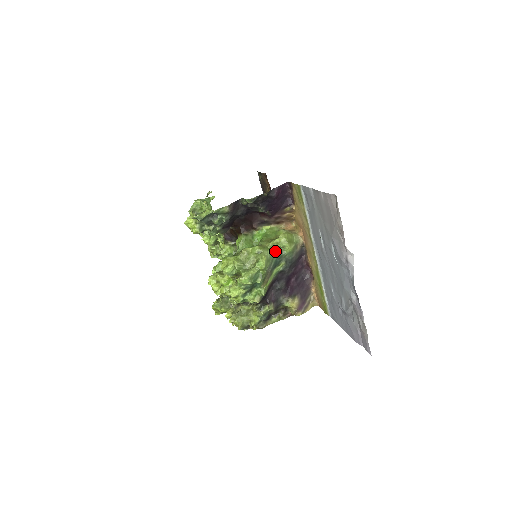
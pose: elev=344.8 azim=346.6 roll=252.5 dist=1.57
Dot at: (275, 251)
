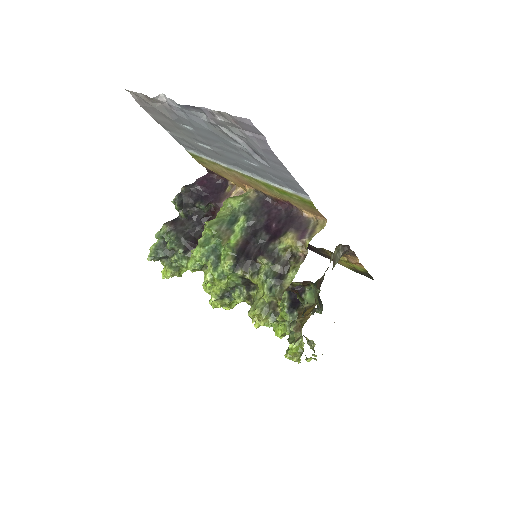
Dot at: (226, 216)
